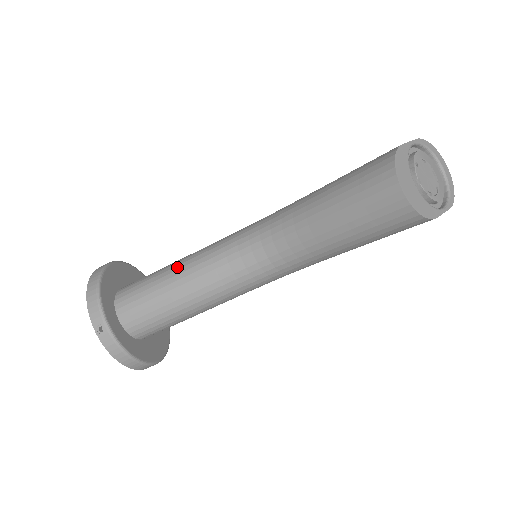
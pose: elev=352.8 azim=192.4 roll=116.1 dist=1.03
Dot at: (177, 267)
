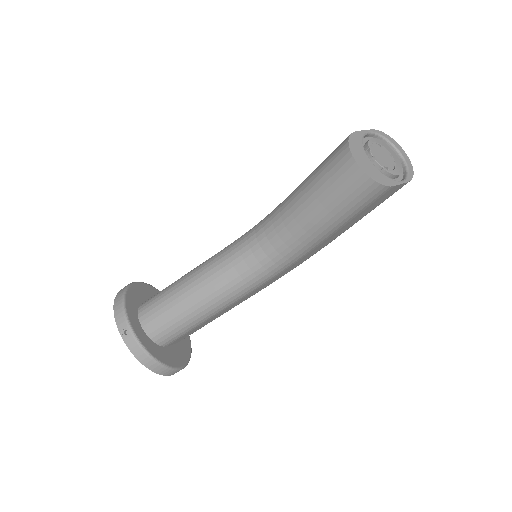
Dot at: (189, 274)
